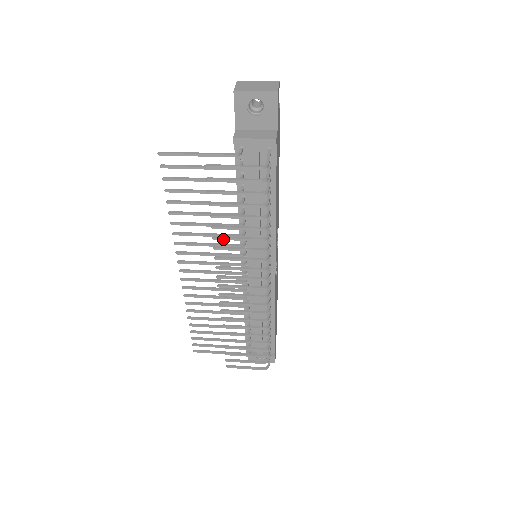
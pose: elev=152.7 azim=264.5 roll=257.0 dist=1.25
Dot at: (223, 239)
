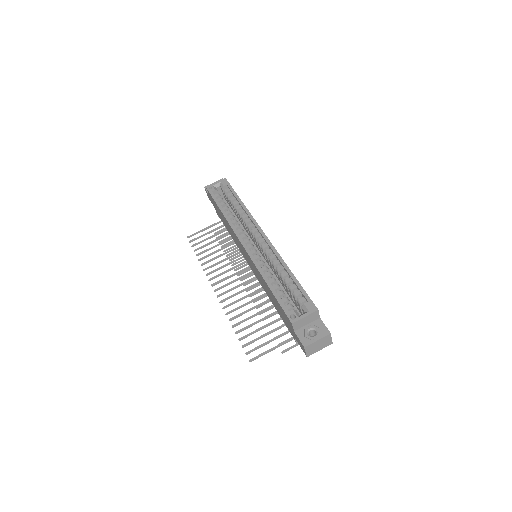
Dot at: (265, 311)
